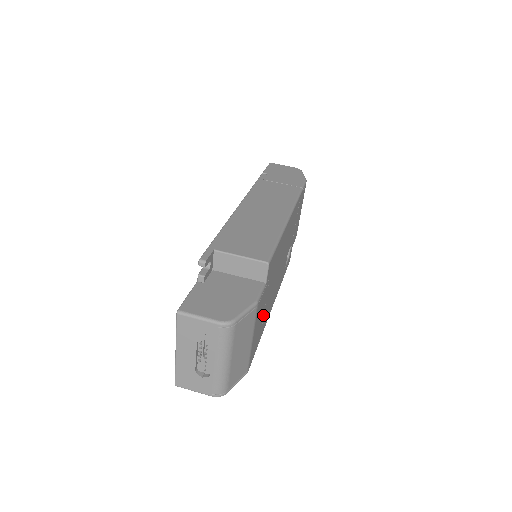
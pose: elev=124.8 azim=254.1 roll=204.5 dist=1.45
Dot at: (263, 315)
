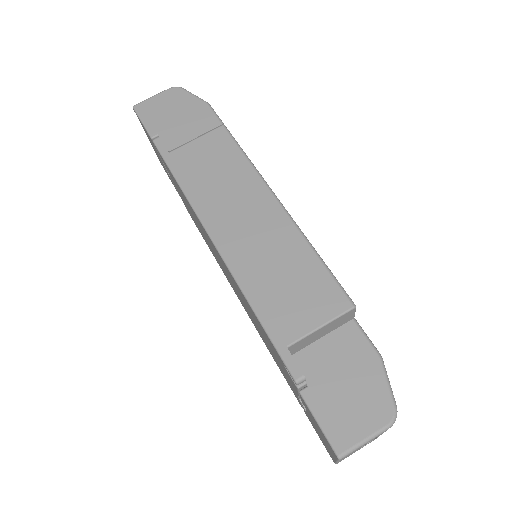
Dot at: occluded
